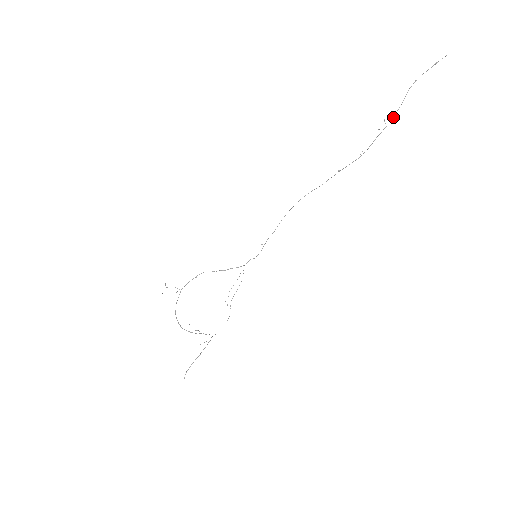
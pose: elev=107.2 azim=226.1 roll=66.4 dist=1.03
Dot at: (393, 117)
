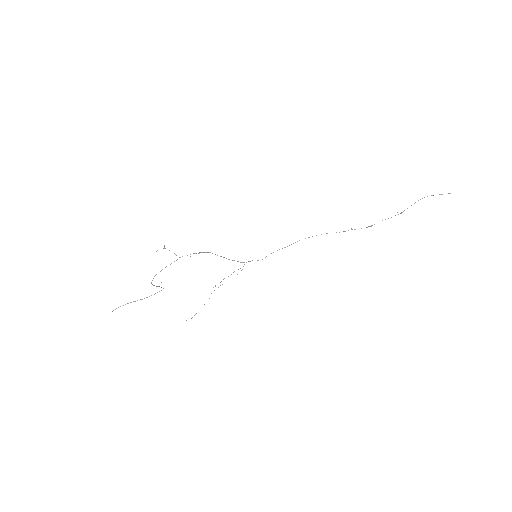
Dot at: occluded
